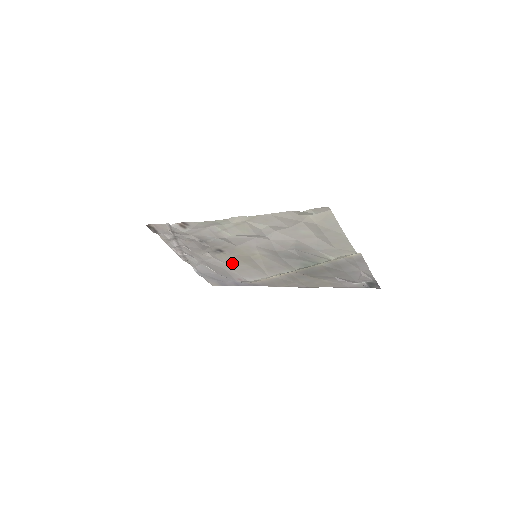
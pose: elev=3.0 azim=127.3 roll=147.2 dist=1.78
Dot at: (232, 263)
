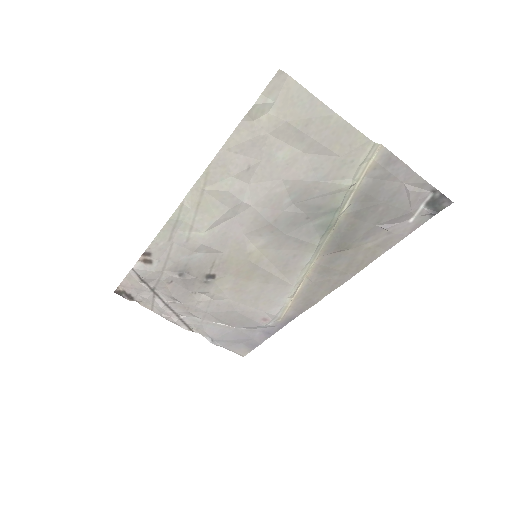
Dot at: (238, 293)
